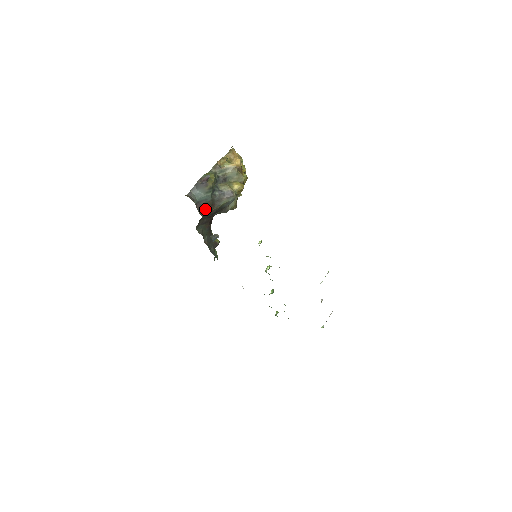
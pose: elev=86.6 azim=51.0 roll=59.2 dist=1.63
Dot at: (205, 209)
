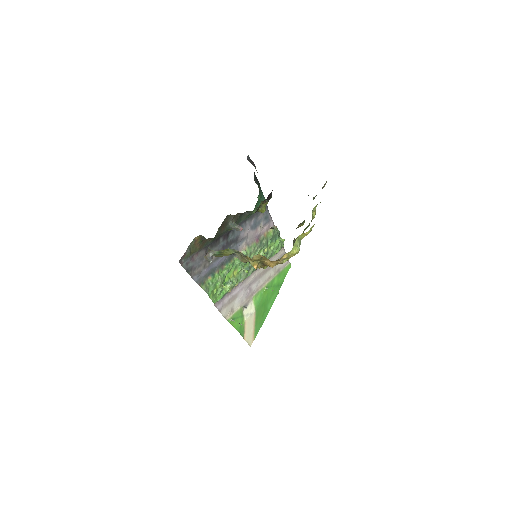
Dot at: occluded
